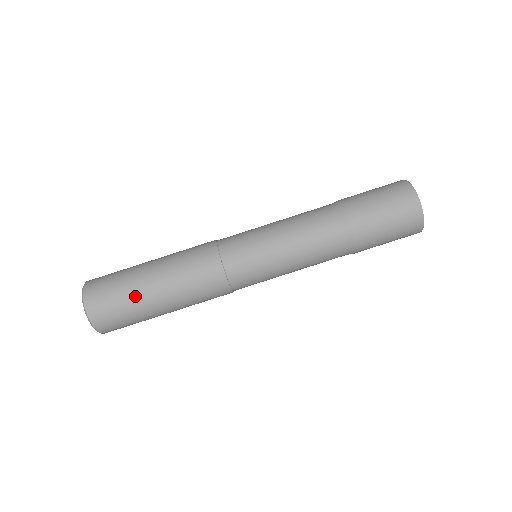
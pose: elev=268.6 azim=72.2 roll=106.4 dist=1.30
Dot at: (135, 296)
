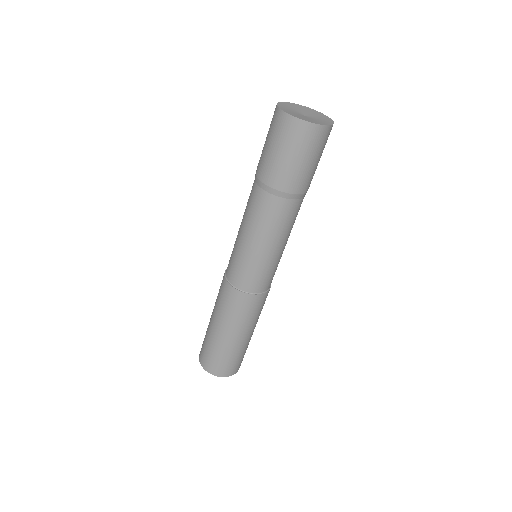
Dot at: (220, 346)
